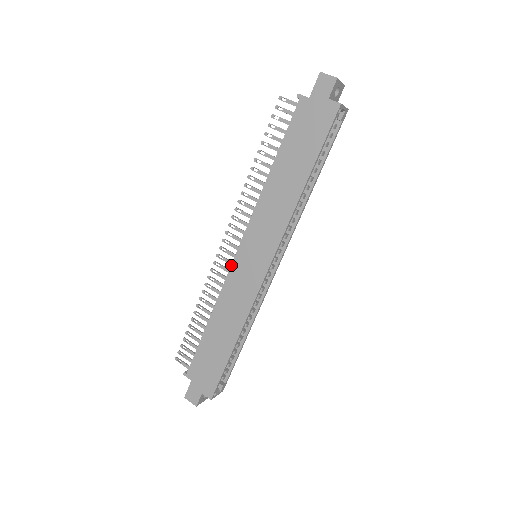
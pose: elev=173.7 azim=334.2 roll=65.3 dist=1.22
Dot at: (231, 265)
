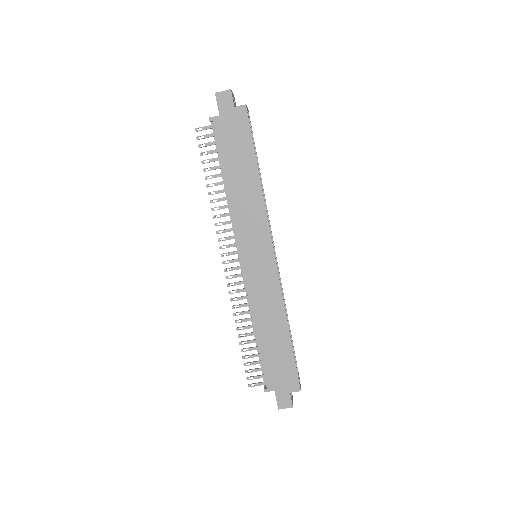
Dot at: (244, 276)
